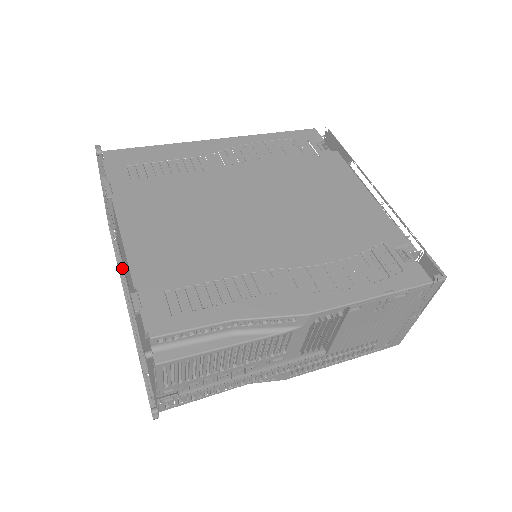
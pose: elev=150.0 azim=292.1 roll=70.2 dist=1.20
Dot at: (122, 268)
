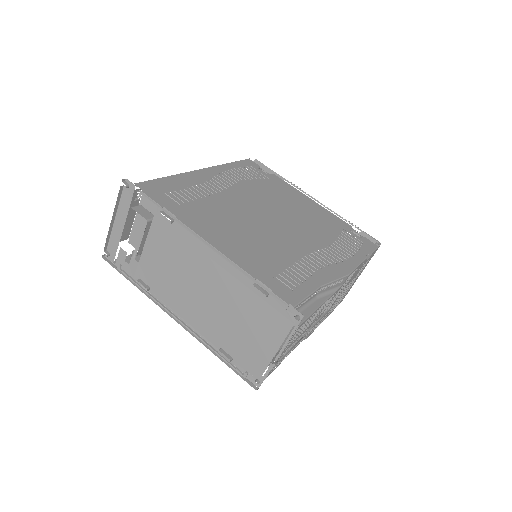
Dot at: (148, 290)
